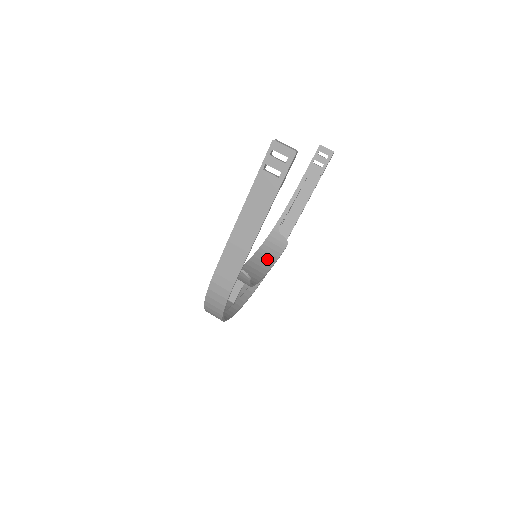
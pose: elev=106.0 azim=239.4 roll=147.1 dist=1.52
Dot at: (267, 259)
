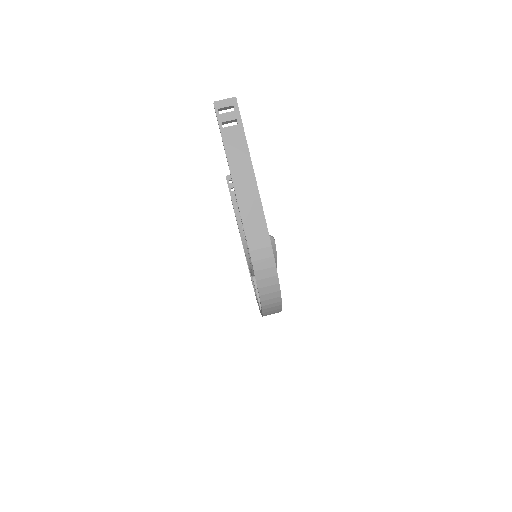
Dot at: occluded
